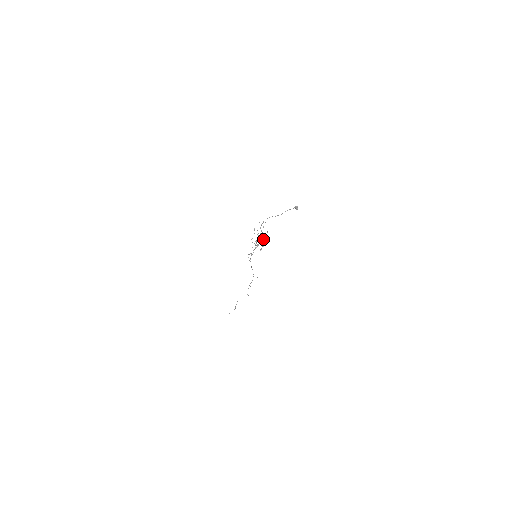
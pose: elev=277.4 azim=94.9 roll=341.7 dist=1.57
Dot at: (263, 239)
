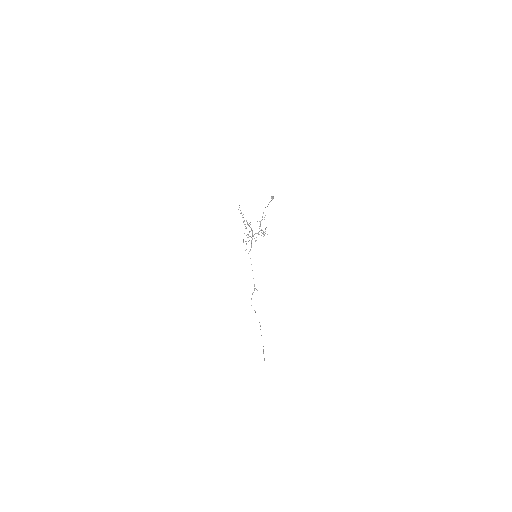
Dot at: occluded
